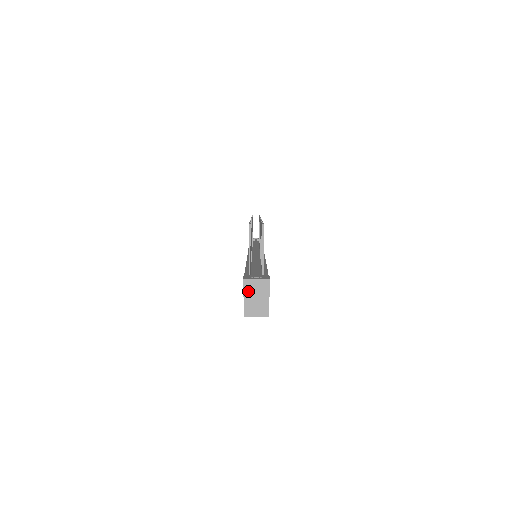
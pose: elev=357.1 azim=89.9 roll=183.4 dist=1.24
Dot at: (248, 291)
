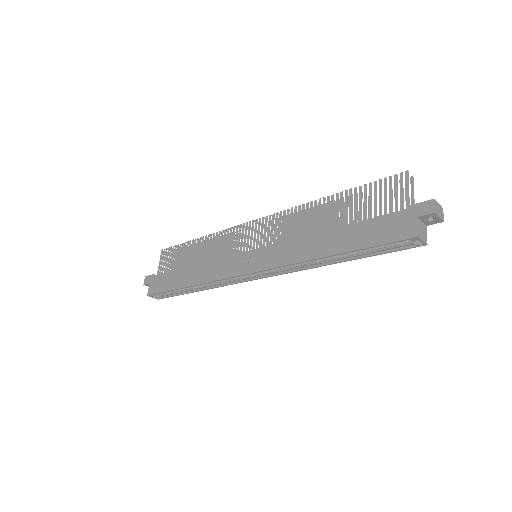
Dot at: (436, 210)
